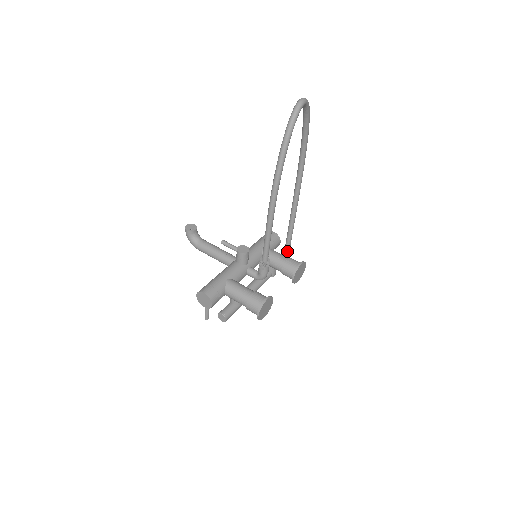
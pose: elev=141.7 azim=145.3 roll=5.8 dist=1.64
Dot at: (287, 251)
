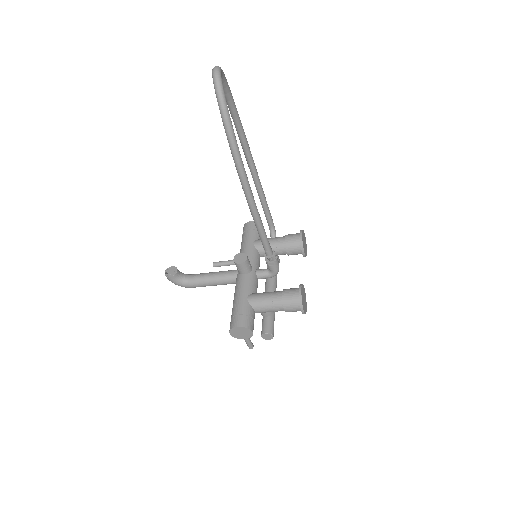
Dot at: (274, 231)
